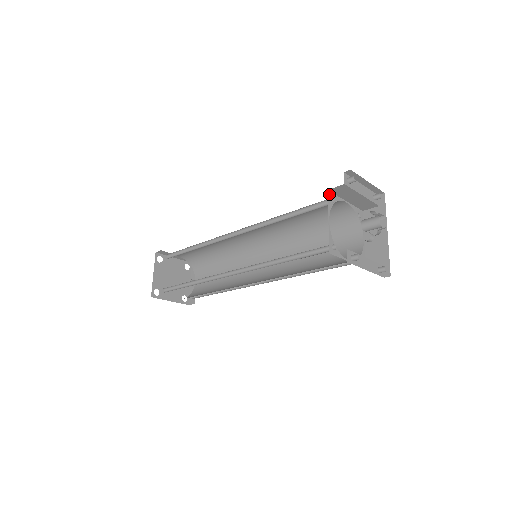
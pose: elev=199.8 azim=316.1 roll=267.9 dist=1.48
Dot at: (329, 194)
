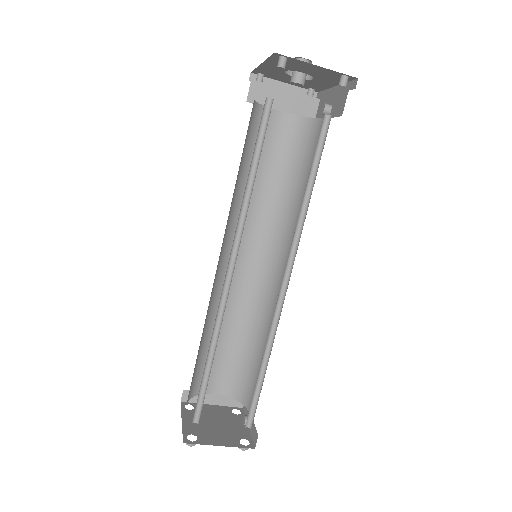
Dot at: occluded
